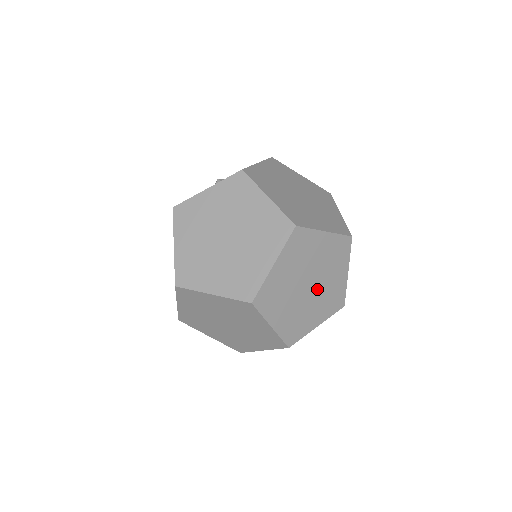
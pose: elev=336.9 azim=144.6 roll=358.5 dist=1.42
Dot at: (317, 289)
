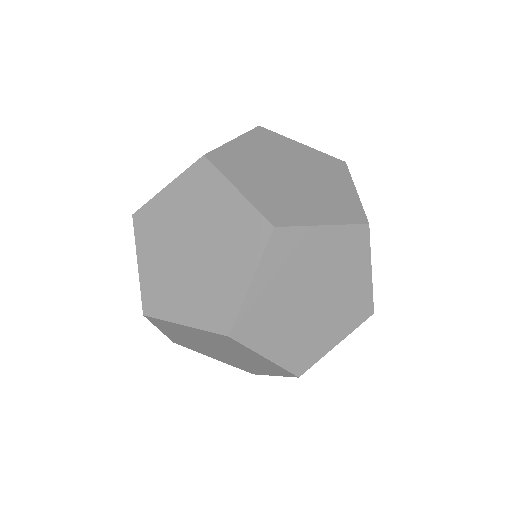
Dot at: (235, 355)
